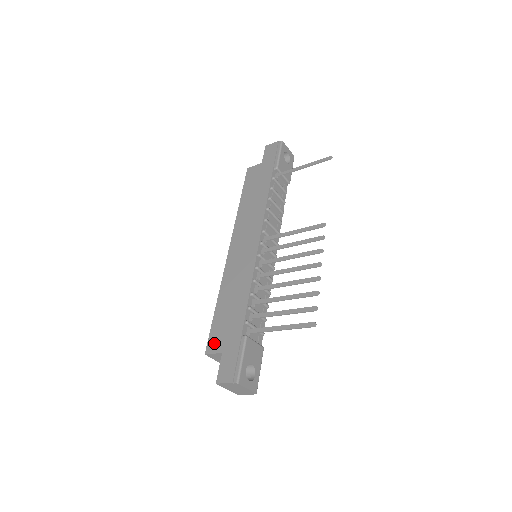
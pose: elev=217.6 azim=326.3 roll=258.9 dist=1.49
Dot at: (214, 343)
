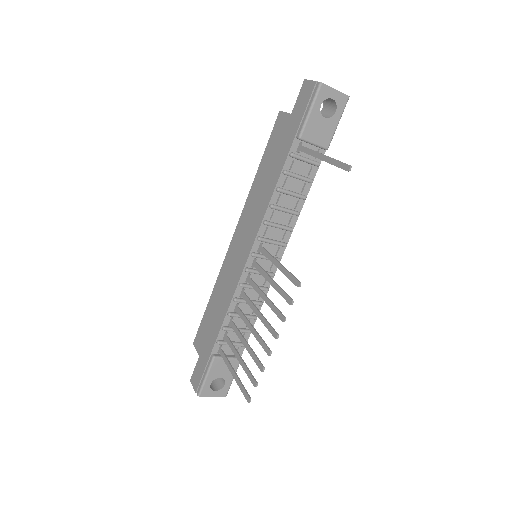
Dot at: (198, 340)
